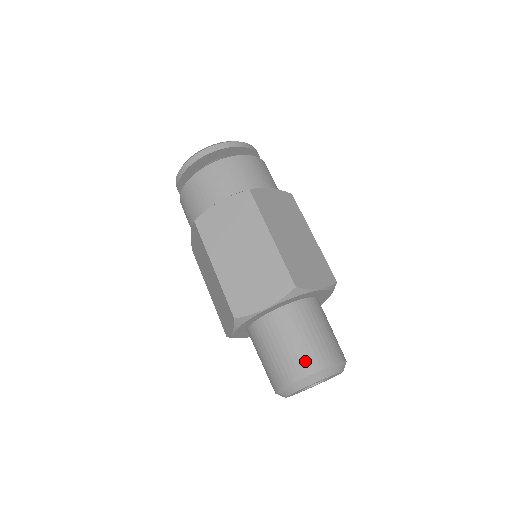
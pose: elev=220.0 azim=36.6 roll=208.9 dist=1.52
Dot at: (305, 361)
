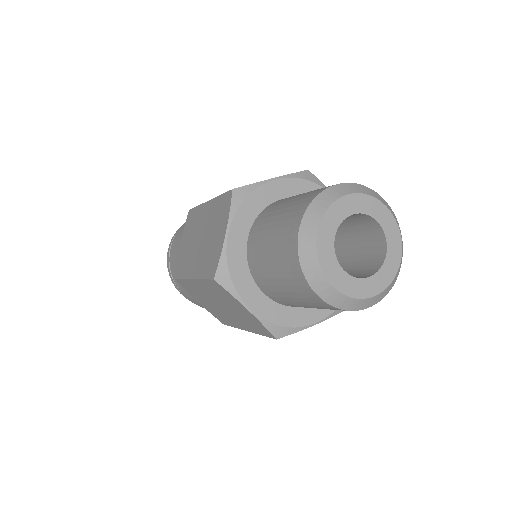
Dot at: (291, 219)
